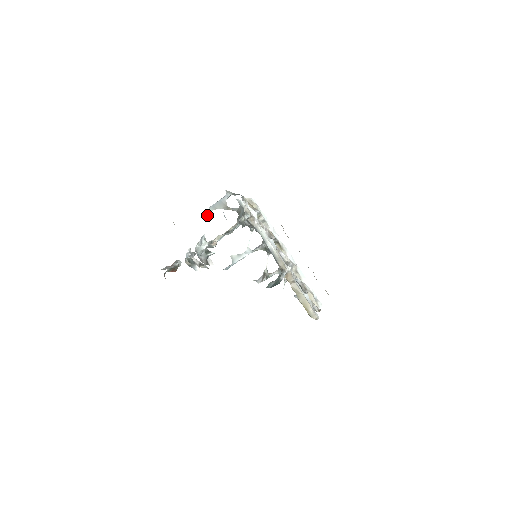
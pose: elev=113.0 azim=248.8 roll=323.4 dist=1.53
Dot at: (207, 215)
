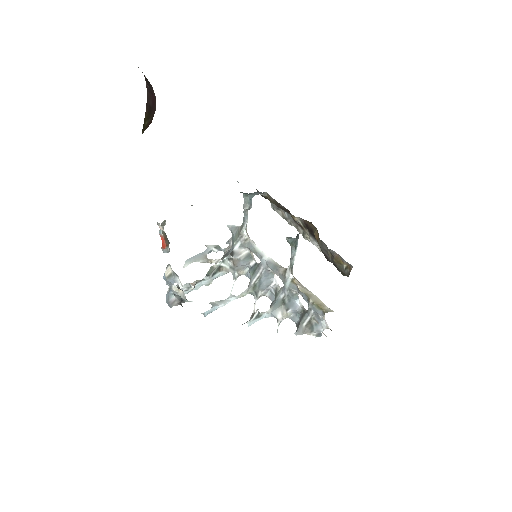
Dot at: (183, 267)
